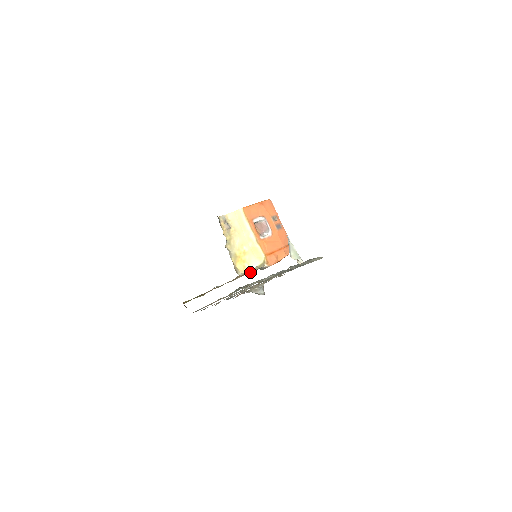
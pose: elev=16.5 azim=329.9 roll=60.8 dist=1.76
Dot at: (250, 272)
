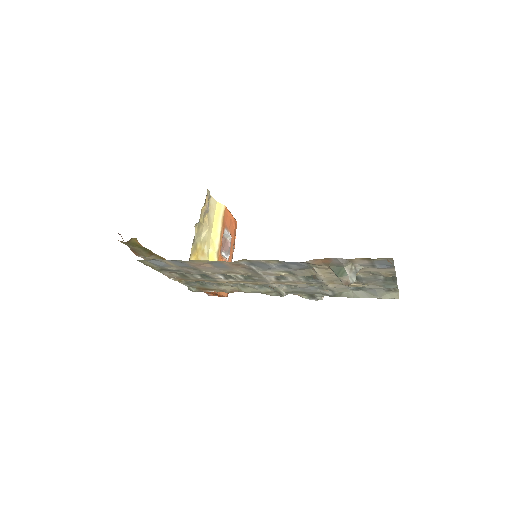
Dot at: occluded
